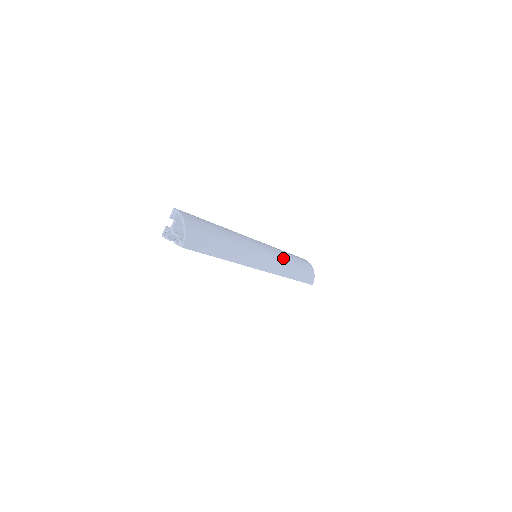
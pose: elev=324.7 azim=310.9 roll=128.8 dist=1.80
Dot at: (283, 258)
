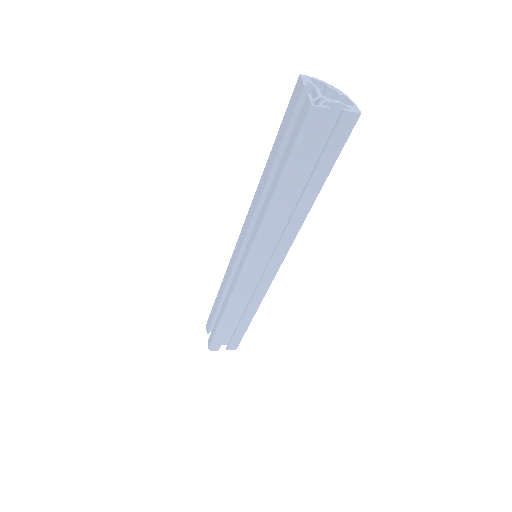
Dot at: occluded
